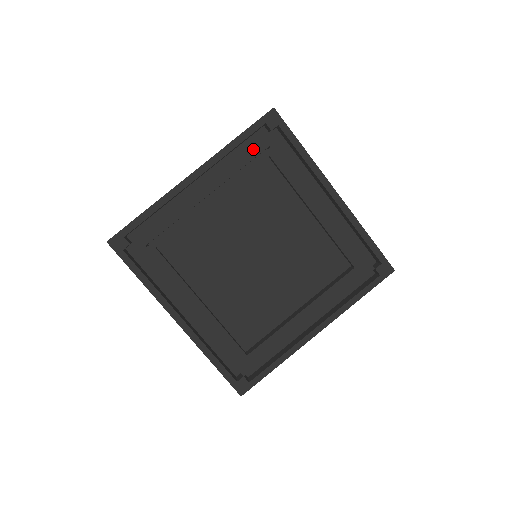
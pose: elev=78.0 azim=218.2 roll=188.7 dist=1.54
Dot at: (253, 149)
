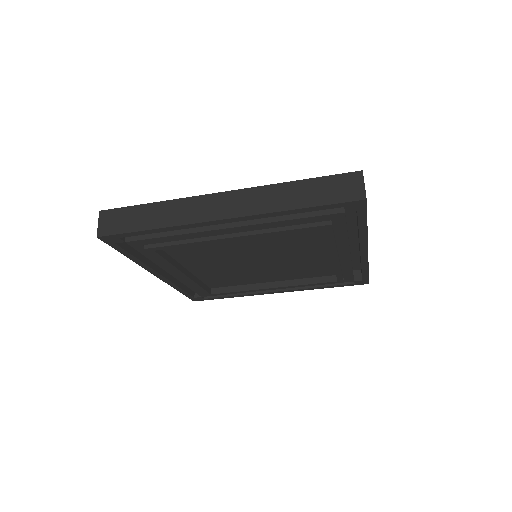
Dot at: (311, 218)
